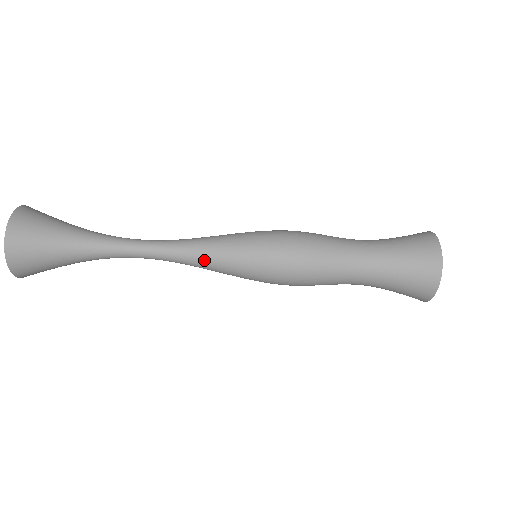
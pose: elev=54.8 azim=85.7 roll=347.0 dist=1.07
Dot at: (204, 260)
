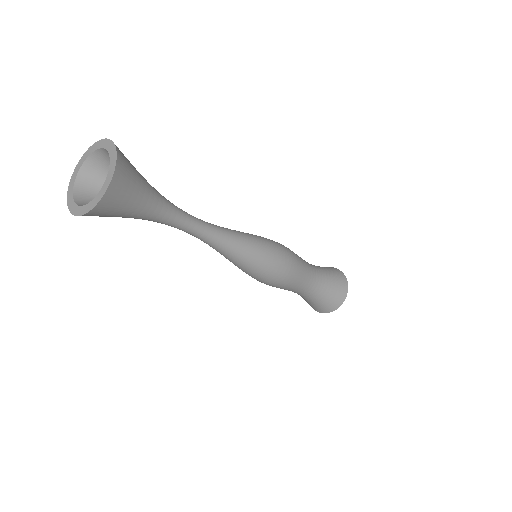
Dot at: (238, 245)
